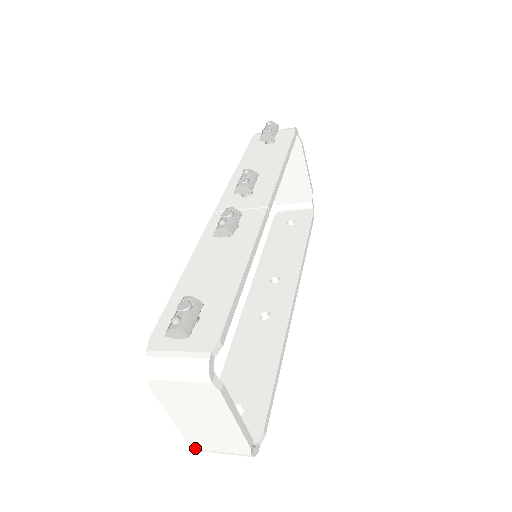
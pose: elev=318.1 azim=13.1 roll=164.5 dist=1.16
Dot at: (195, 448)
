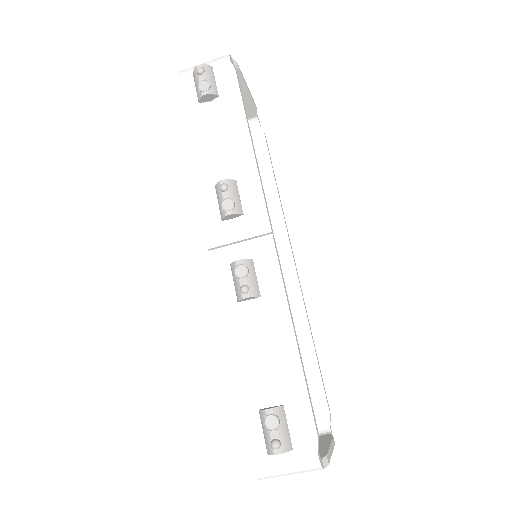
Dot at: occluded
